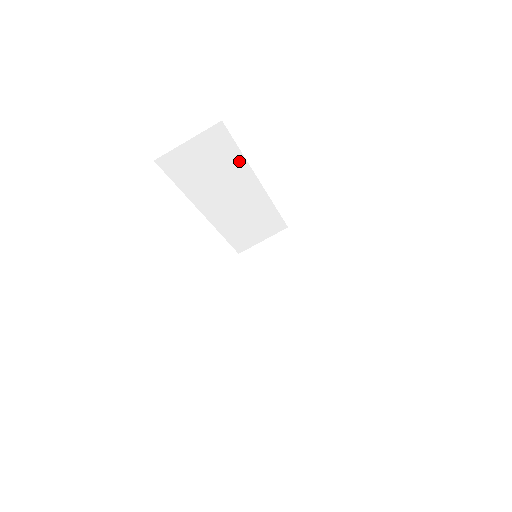
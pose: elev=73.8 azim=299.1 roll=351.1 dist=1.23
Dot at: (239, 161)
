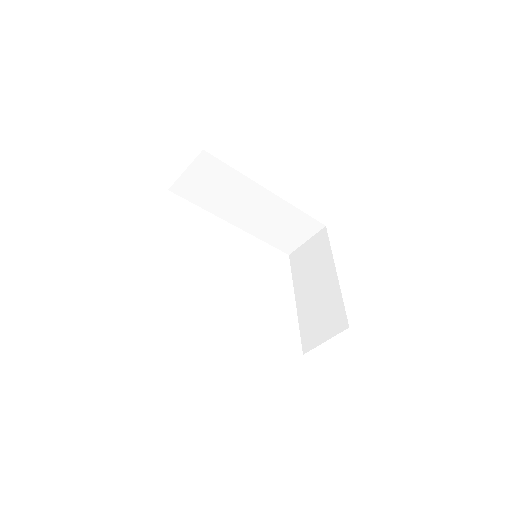
Dot at: (238, 177)
